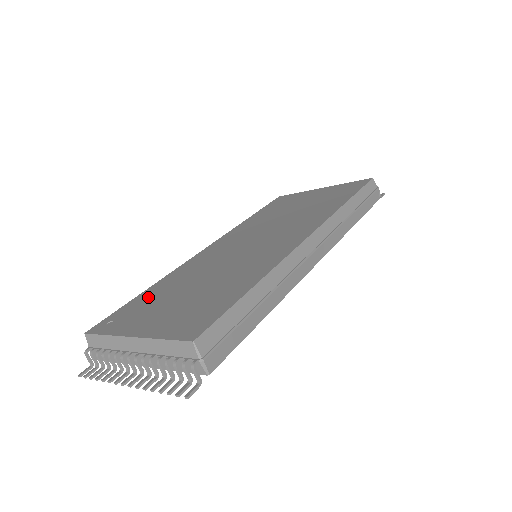
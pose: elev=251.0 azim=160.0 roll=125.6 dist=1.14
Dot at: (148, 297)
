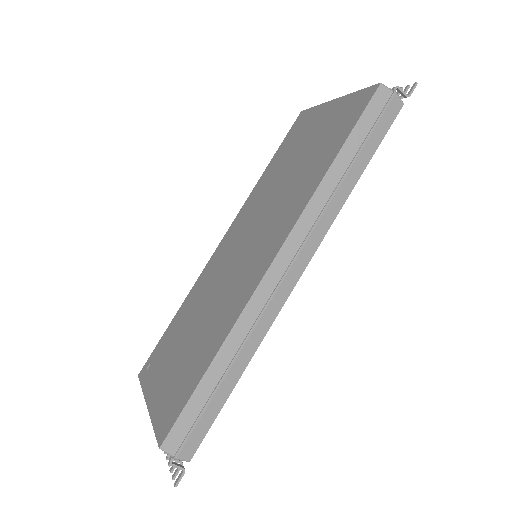
Dot at: (172, 332)
